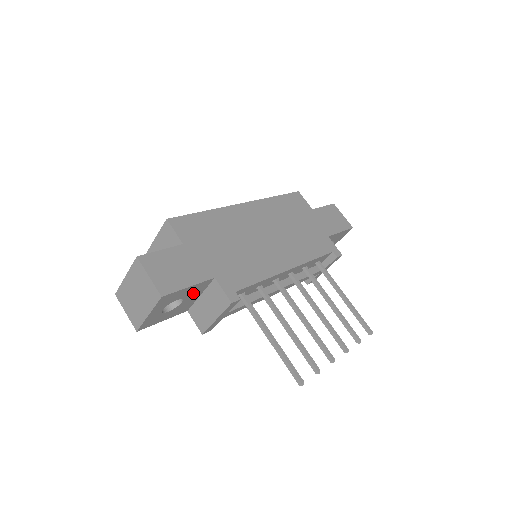
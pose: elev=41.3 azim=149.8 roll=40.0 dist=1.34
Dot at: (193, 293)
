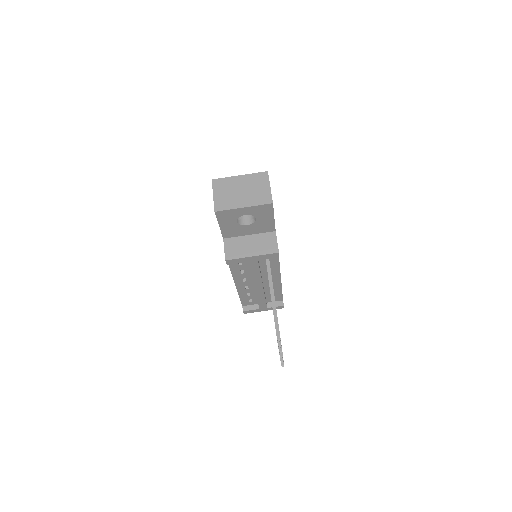
Dot at: (258, 227)
